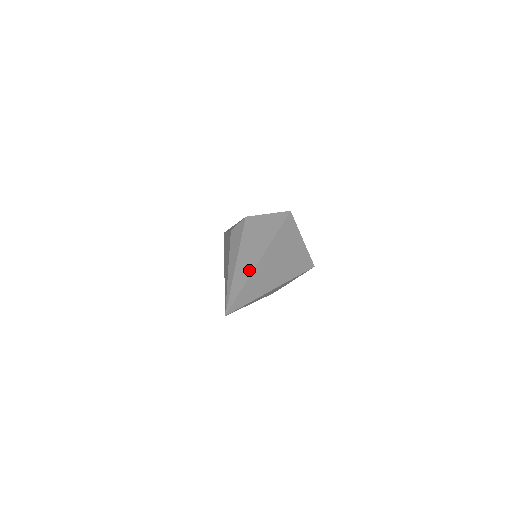
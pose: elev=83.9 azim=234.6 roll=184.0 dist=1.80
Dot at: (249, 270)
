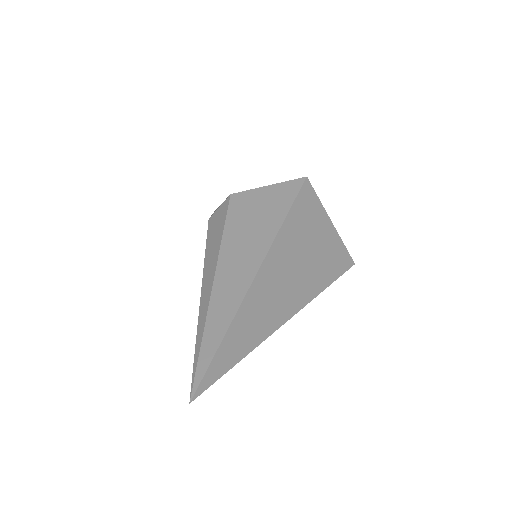
Dot at: (235, 299)
